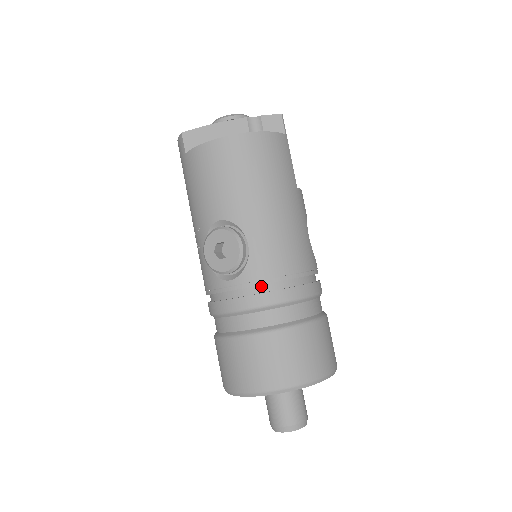
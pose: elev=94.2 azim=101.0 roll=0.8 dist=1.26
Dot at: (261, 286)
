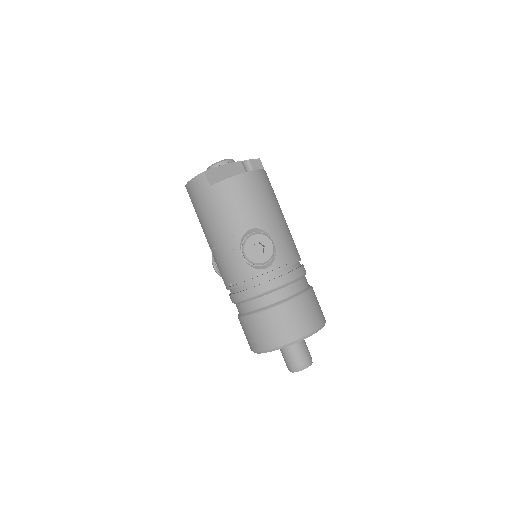
Dot at: (285, 269)
